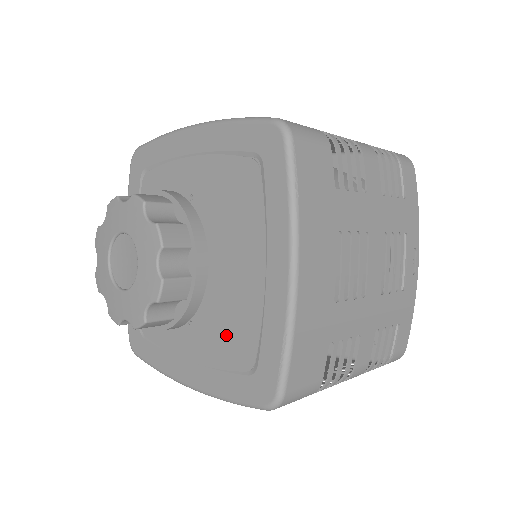
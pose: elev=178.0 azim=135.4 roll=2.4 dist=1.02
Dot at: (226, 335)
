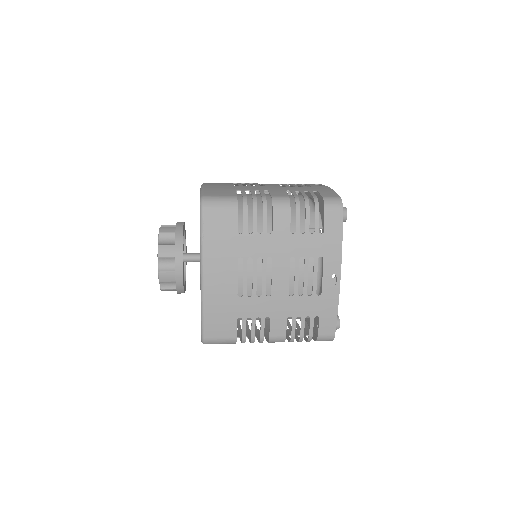
Dot at: occluded
